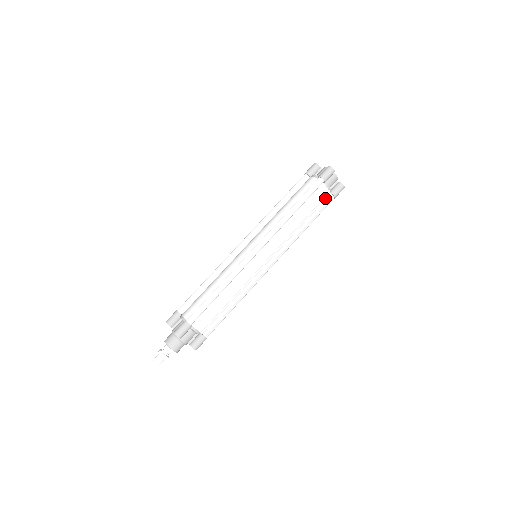
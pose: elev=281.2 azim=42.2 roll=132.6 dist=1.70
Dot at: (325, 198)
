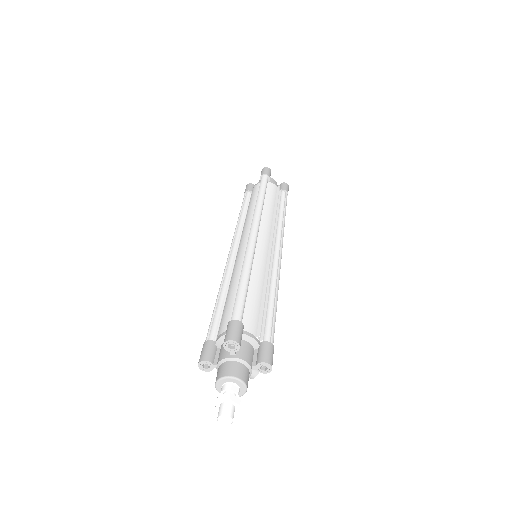
Dot at: (280, 193)
